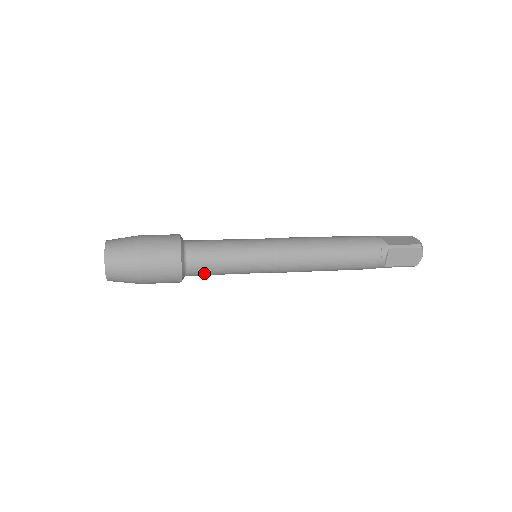
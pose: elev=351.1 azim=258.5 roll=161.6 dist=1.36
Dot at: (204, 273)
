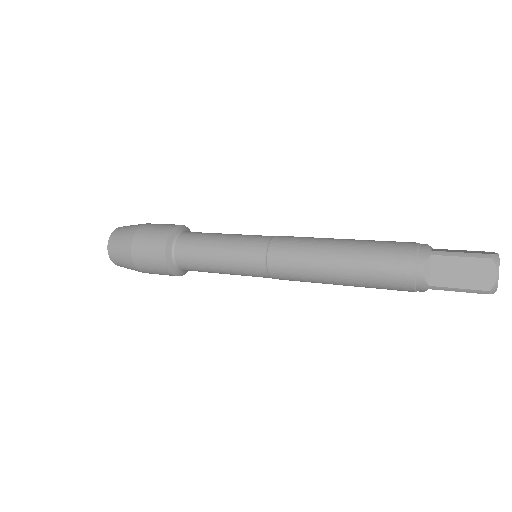
Dot at: (193, 264)
